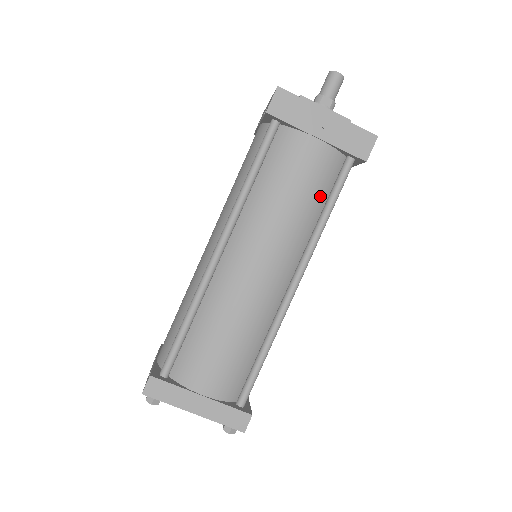
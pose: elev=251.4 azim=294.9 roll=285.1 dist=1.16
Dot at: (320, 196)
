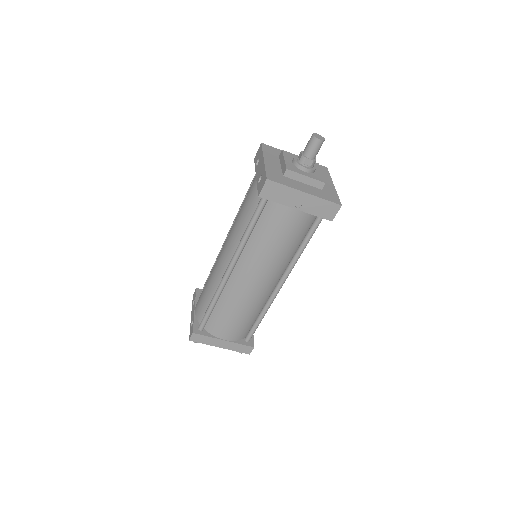
Dot at: (298, 239)
